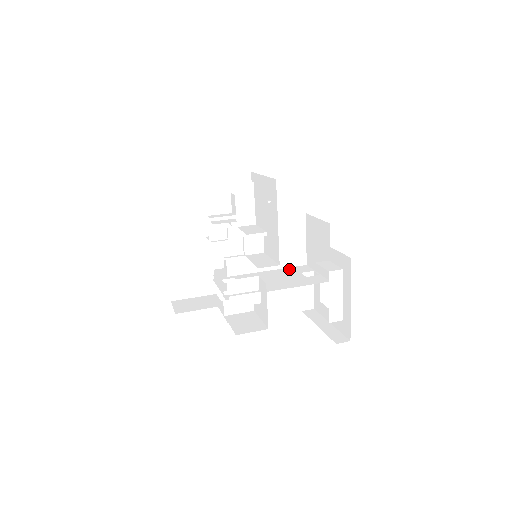
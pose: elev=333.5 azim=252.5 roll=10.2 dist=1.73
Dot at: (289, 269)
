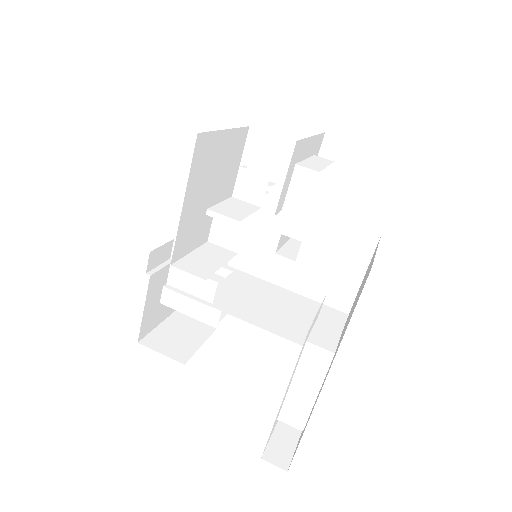
Dot at: (314, 304)
